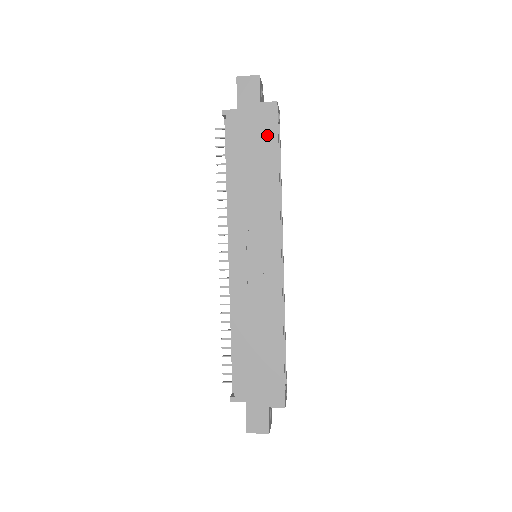
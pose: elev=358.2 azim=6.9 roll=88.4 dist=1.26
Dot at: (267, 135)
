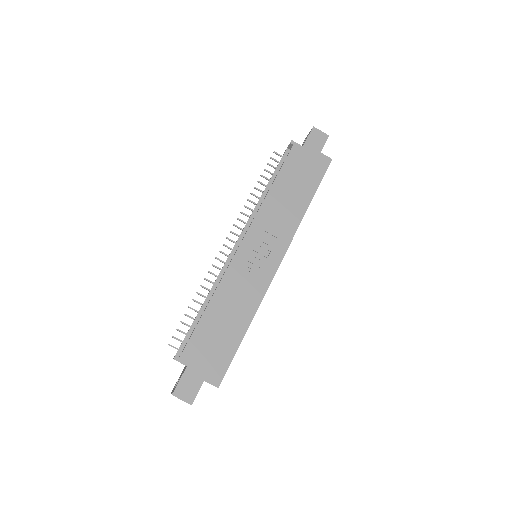
Dot at: (314, 176)
